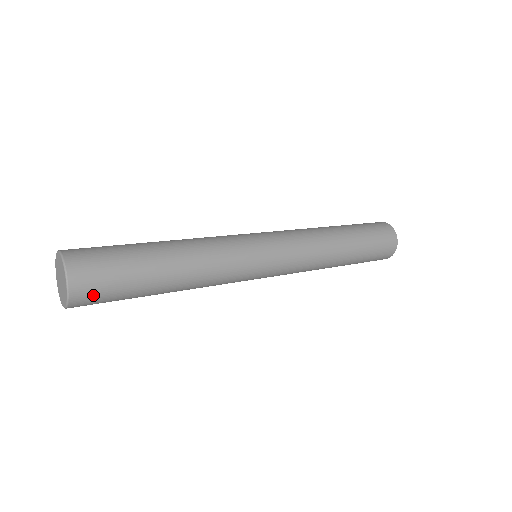
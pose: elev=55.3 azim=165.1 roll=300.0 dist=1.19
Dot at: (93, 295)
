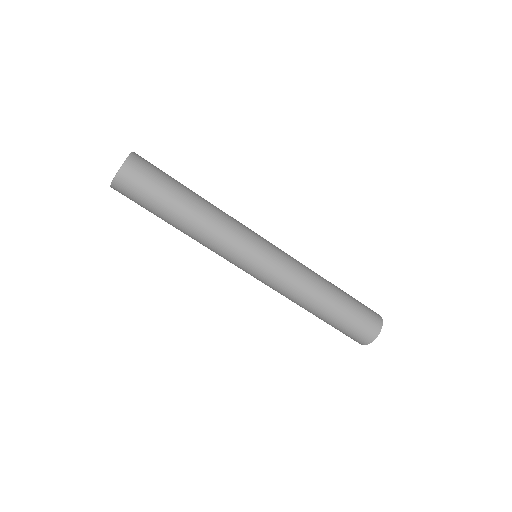
Dot at: (126, 195)
